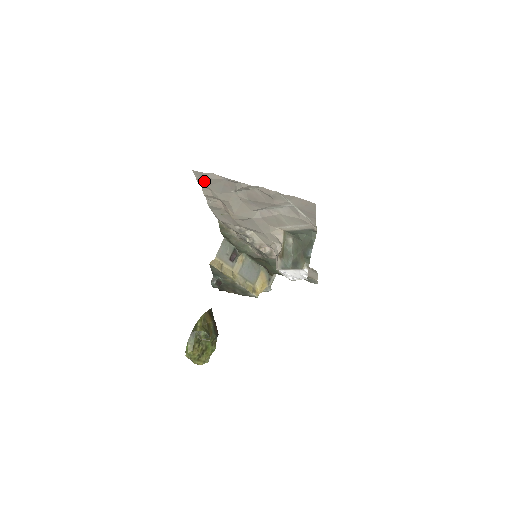
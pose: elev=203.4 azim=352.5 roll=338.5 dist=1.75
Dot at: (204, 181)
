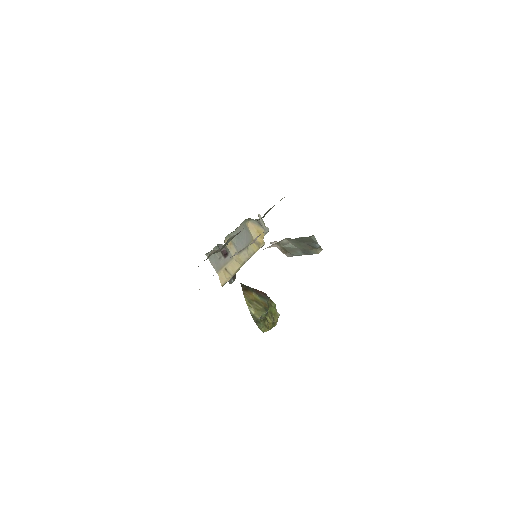
Dot at: occluded
